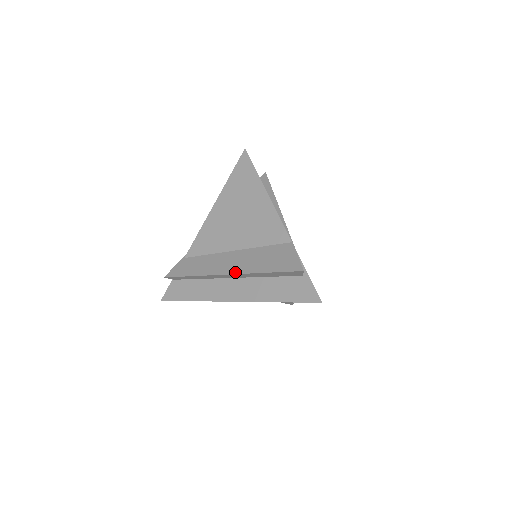
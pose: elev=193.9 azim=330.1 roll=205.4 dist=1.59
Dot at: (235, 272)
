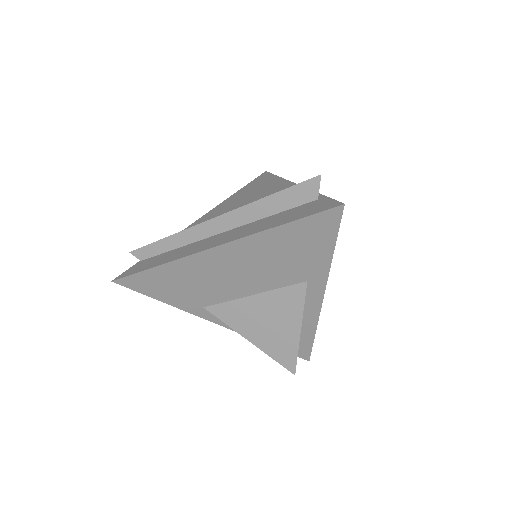
Dot at: (227, 212)
